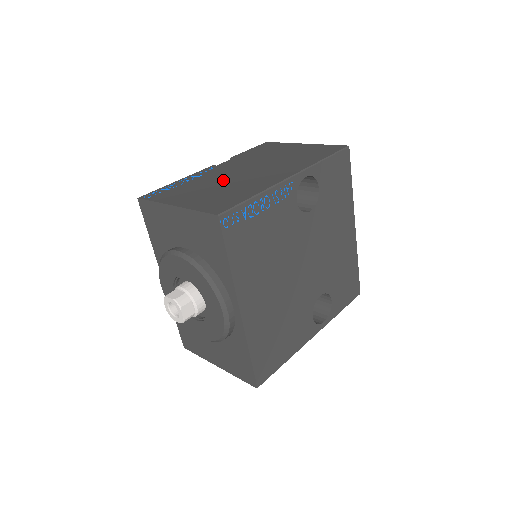
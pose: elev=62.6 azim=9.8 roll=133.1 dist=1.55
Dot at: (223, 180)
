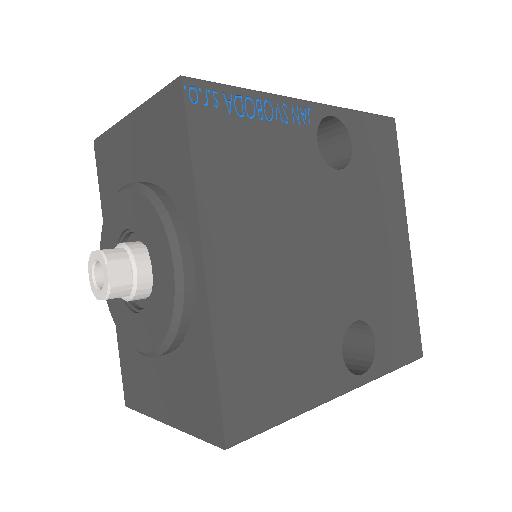
Dot at: occluded
